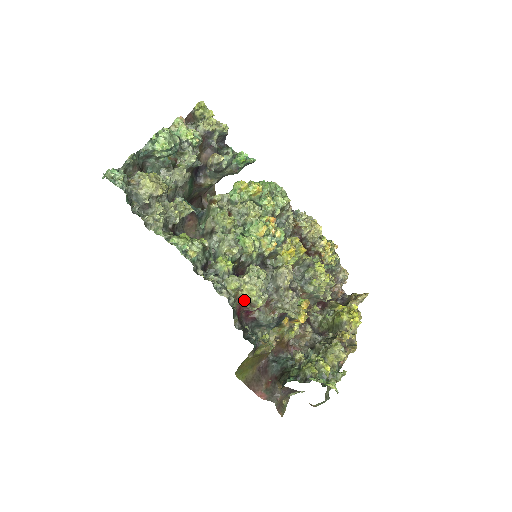
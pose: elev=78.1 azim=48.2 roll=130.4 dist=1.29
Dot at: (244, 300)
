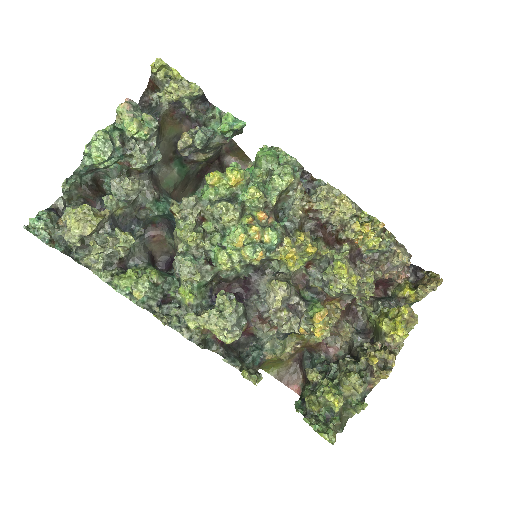
Dot at: occluded
